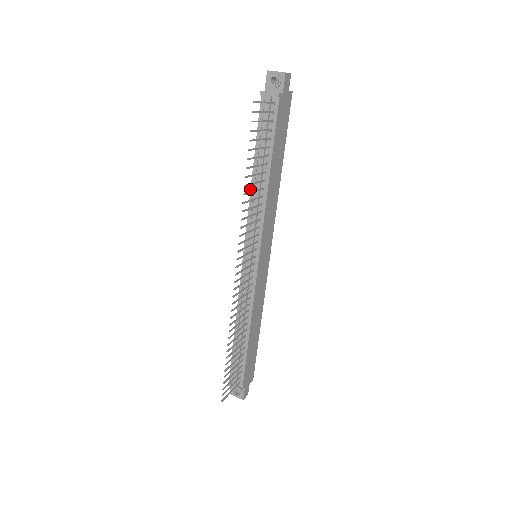
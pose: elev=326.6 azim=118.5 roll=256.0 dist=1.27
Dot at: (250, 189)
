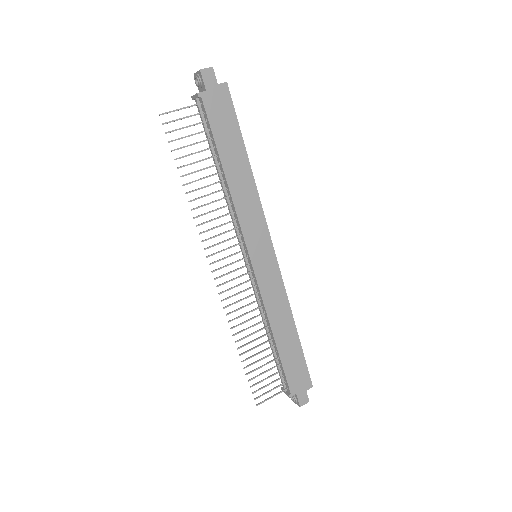
Dot at: occluded
